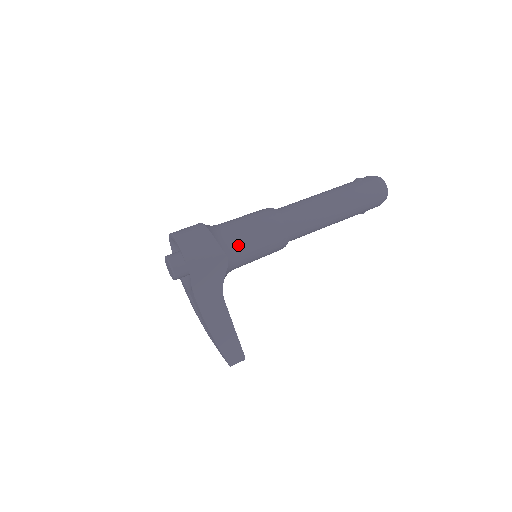
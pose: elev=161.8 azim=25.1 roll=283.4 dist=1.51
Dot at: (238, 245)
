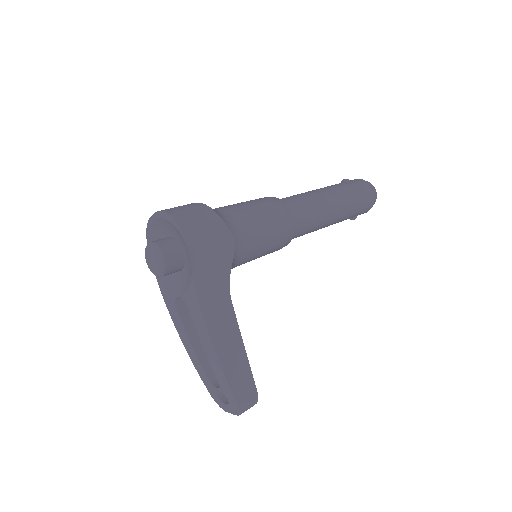
Dot at: (244, 226)
